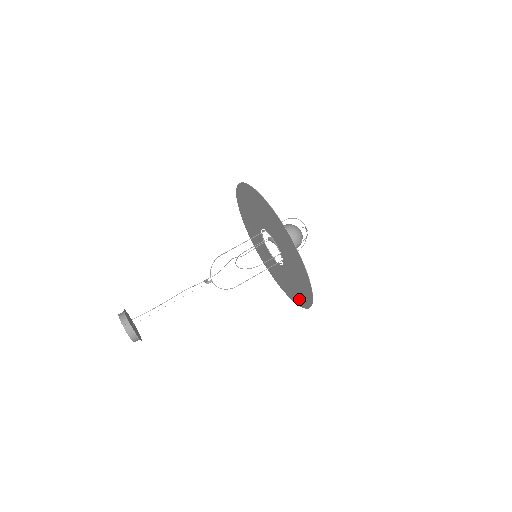
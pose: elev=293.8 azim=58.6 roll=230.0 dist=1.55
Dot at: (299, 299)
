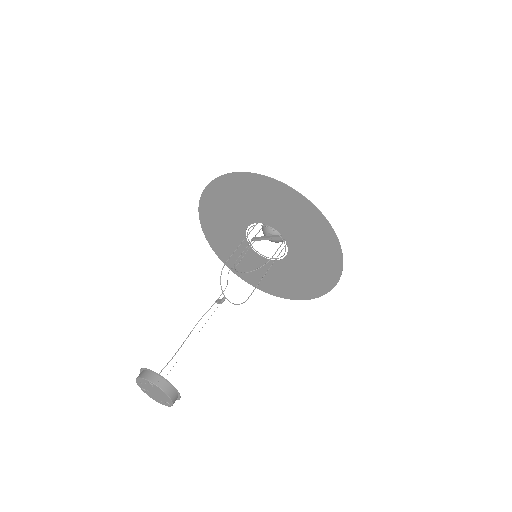
Dot at: (313, 288)
